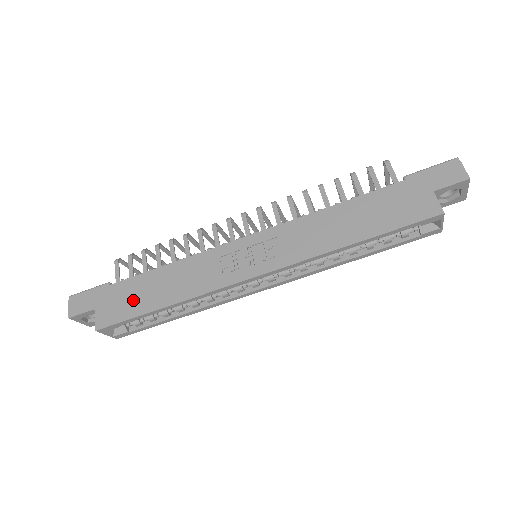
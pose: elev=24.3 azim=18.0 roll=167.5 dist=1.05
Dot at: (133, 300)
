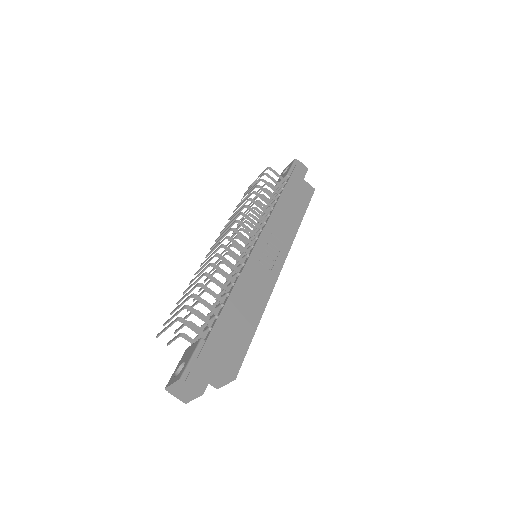
Dot at: (237, 334)
